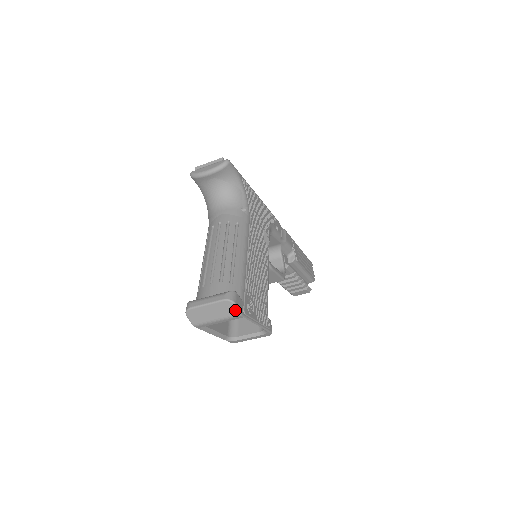
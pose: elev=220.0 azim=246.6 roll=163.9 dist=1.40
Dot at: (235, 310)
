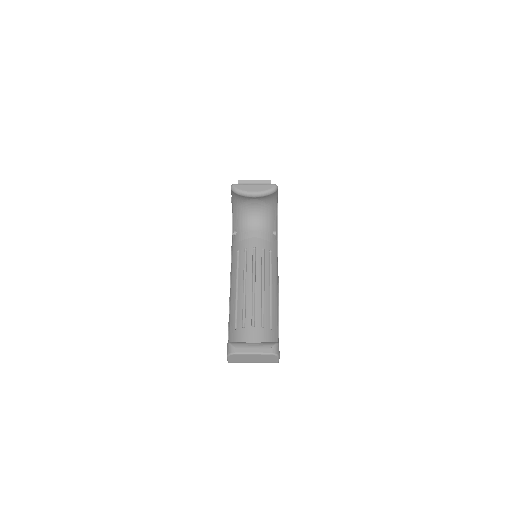
Dot at: (276, 360)
